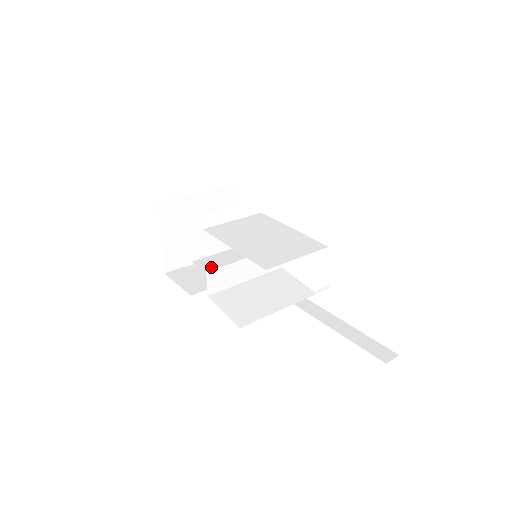
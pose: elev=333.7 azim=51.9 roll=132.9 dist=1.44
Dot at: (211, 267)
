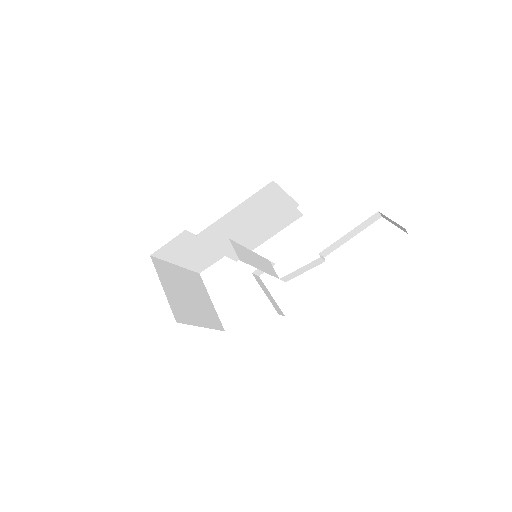
Dot at: occluded
